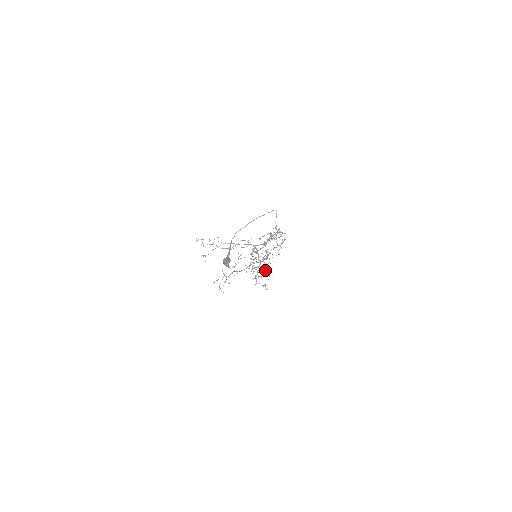
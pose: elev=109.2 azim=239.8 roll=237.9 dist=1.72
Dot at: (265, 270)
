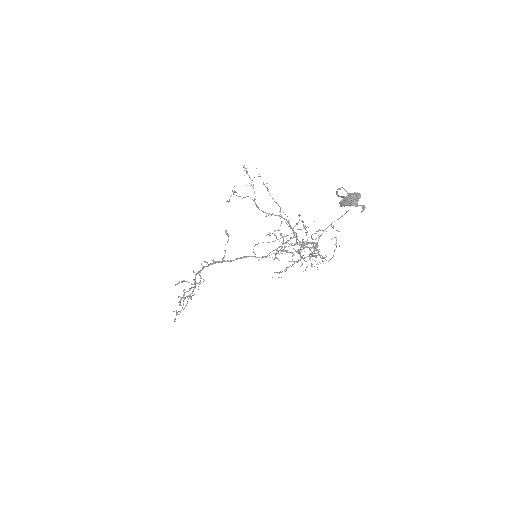
Dot at: occluded
